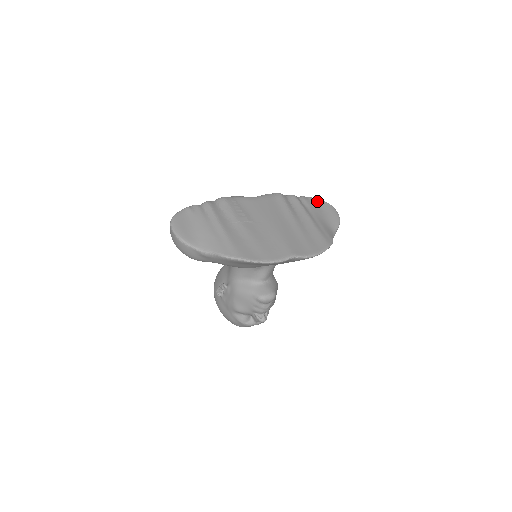
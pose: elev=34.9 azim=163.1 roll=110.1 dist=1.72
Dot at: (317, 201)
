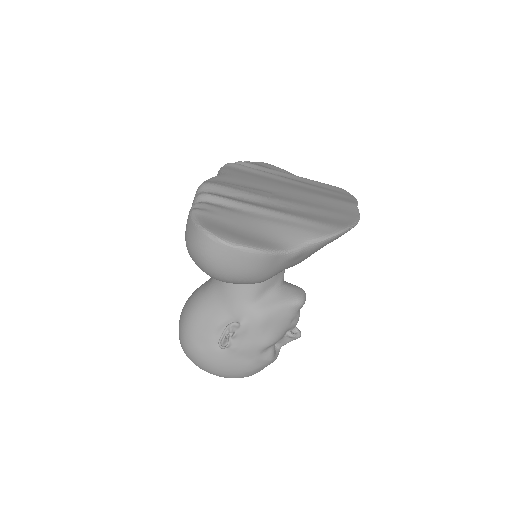
Dot at: occluded
